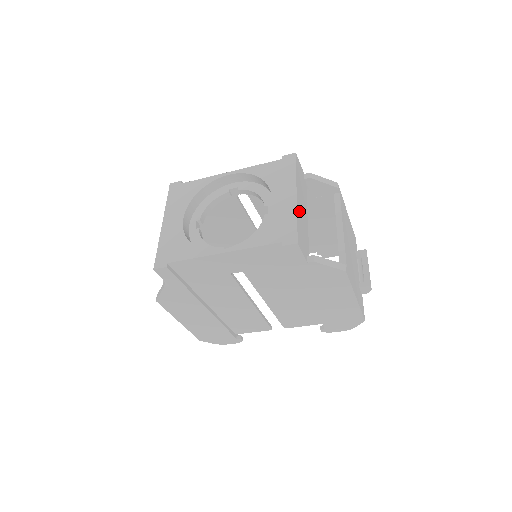
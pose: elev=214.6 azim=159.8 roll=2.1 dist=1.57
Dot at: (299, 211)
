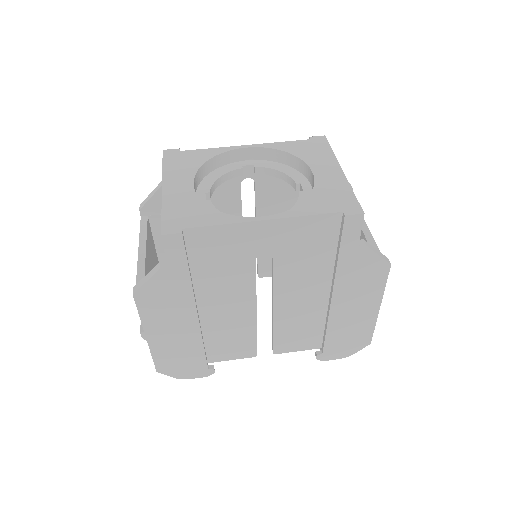
Dot at: occluded
